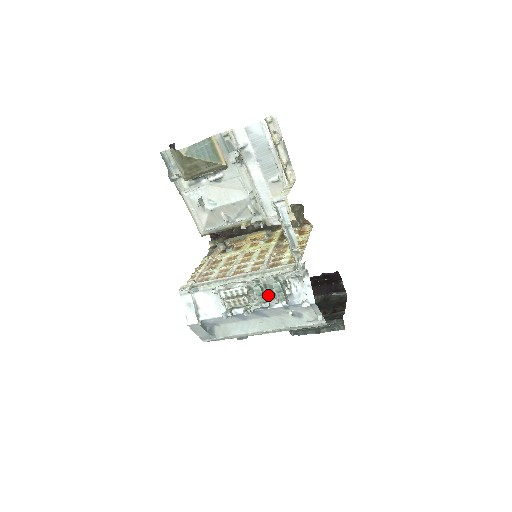
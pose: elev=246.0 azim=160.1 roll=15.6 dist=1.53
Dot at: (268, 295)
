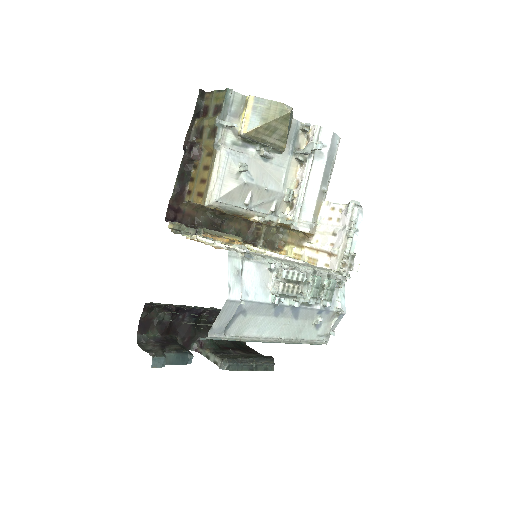
Dot at: occluded
